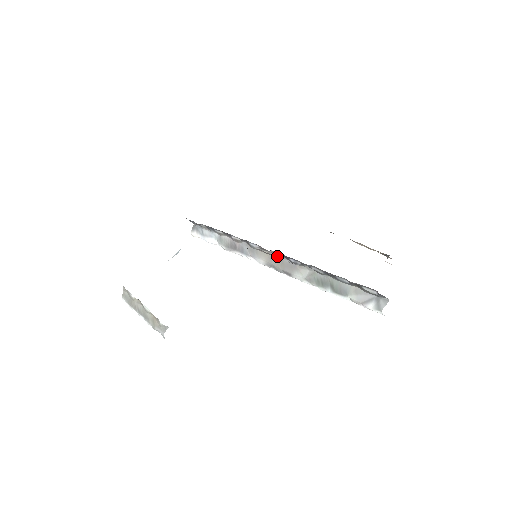
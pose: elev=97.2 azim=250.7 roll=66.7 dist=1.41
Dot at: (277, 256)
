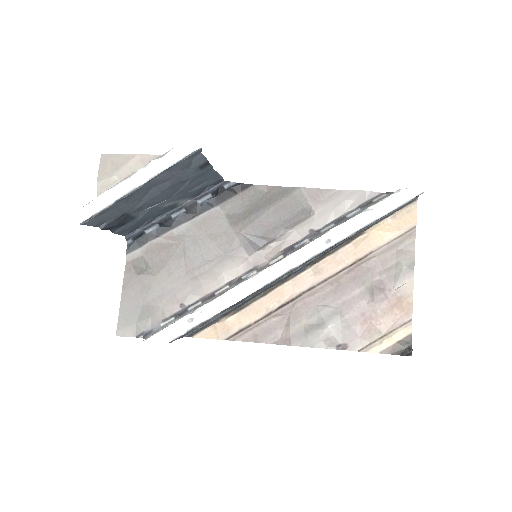
Dot at: occluded
